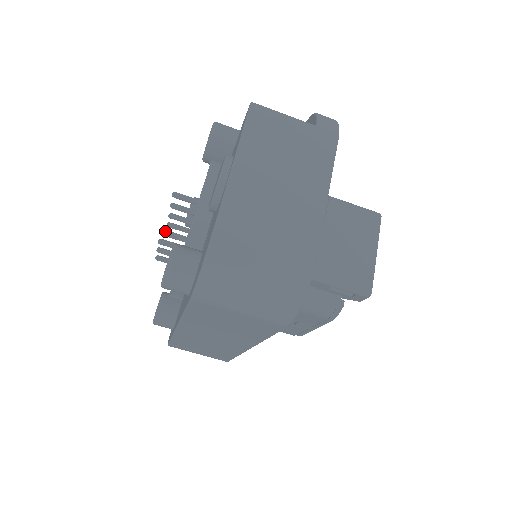
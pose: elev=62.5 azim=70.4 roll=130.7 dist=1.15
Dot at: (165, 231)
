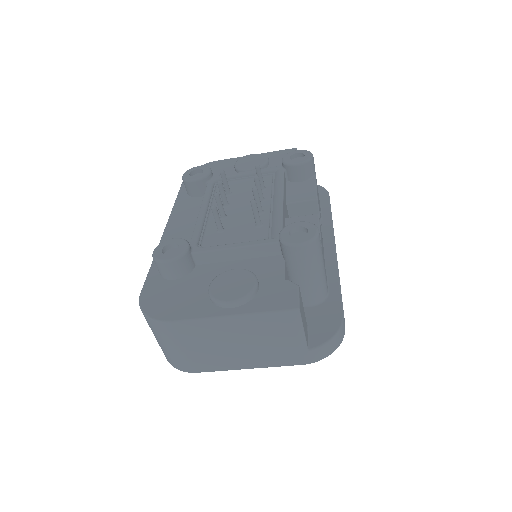
Dot at: (215, 211)
